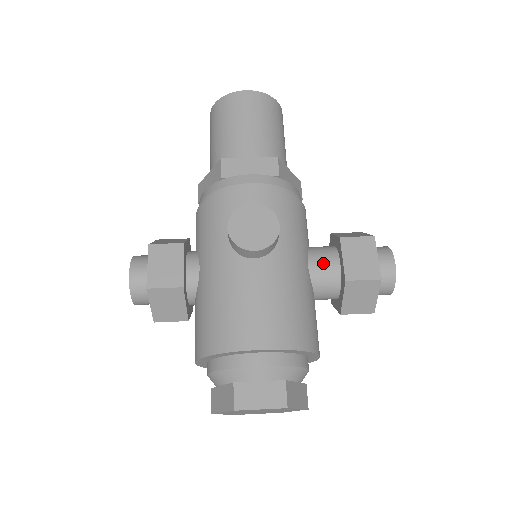
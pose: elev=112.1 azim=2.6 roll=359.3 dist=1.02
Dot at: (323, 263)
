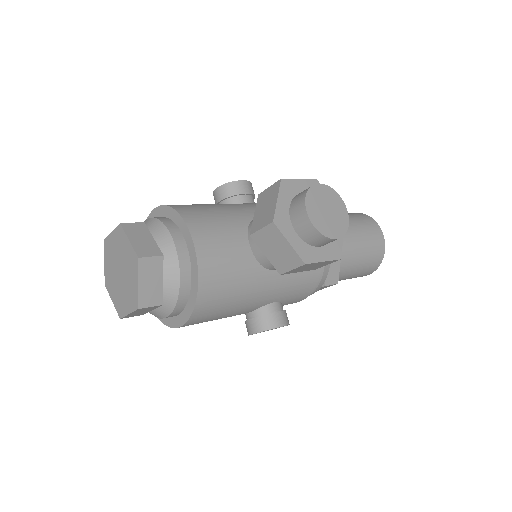
Dot at: occluded
